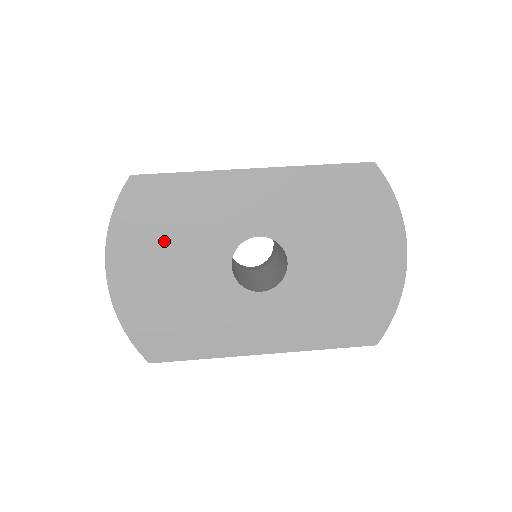
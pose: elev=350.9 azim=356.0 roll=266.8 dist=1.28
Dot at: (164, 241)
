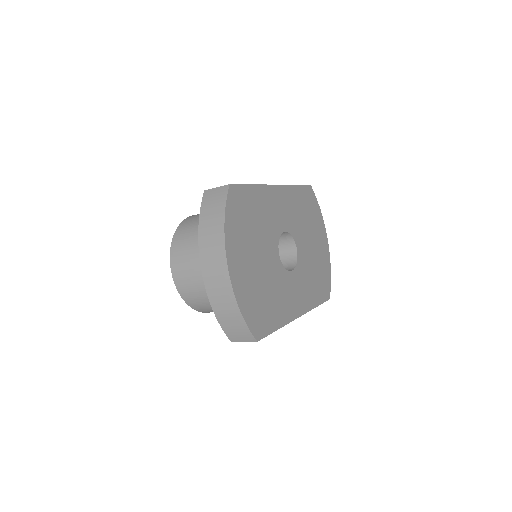
Dot at: (251, 237)
